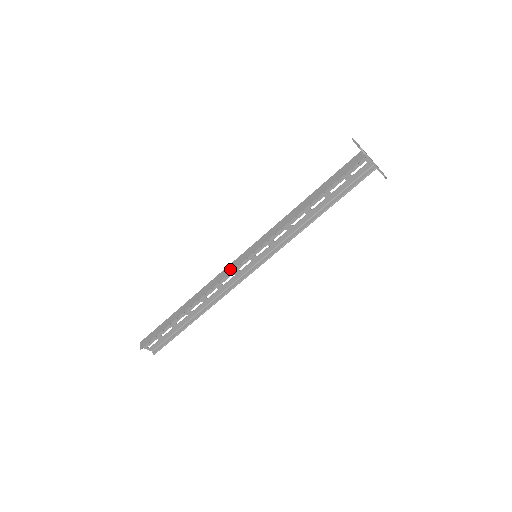
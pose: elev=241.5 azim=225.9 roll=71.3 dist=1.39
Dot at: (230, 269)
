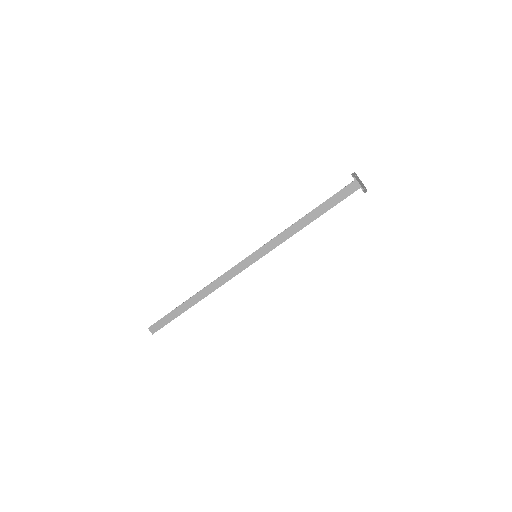
Dot at: (236, 272)
